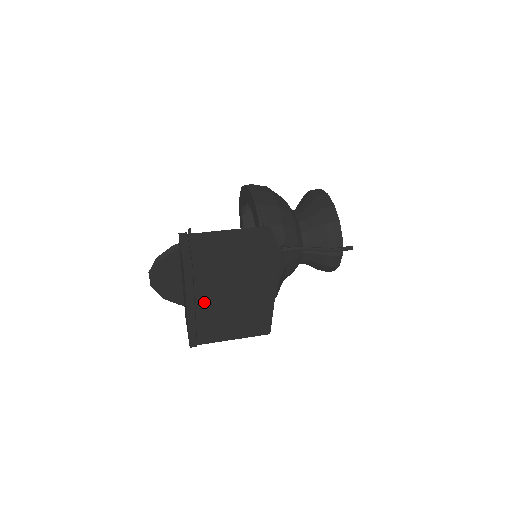
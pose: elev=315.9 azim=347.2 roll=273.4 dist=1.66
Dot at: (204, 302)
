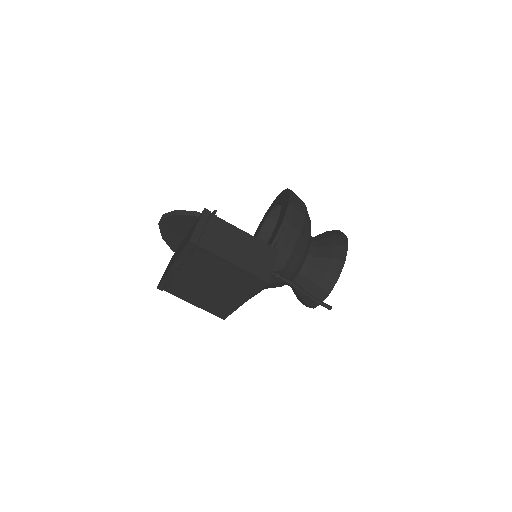
Dot at: (188, 271)
